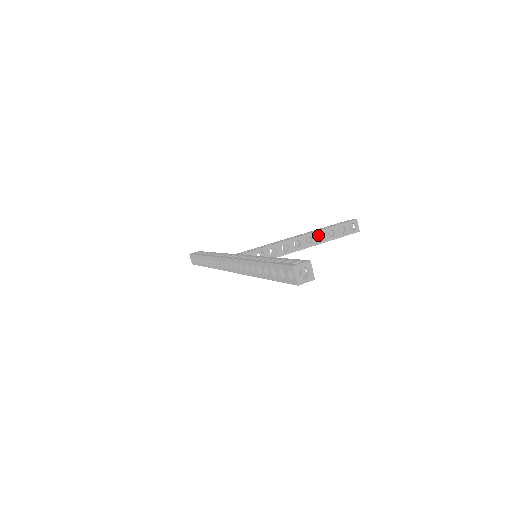
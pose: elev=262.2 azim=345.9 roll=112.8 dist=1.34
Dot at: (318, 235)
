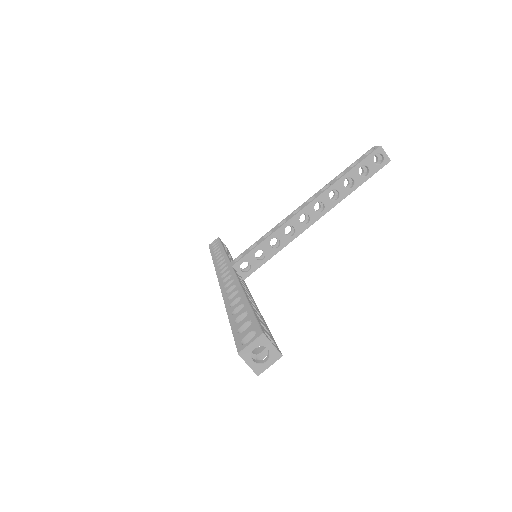
Dot at: (332, 190)
